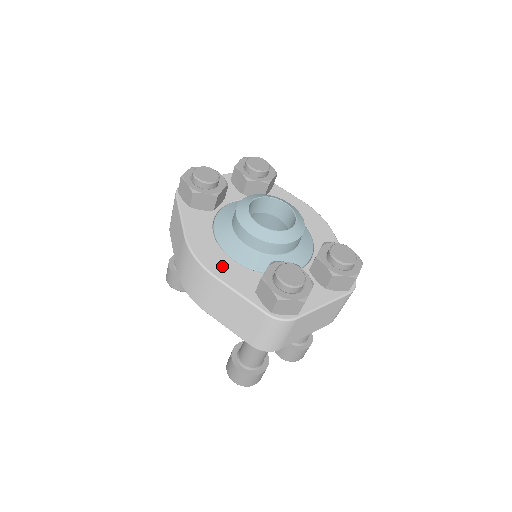
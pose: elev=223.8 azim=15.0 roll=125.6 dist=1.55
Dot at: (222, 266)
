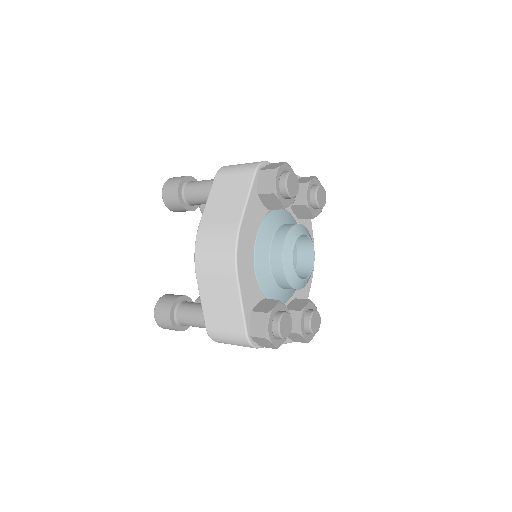
Dot at: (246, 272)
